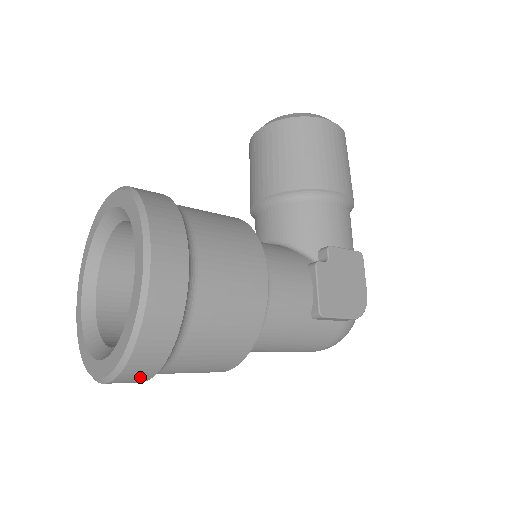
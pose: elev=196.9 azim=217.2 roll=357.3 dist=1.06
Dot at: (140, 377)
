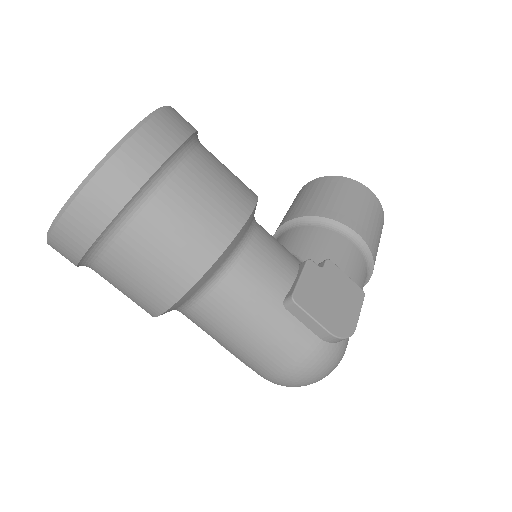
Dot at: (85, 229)
